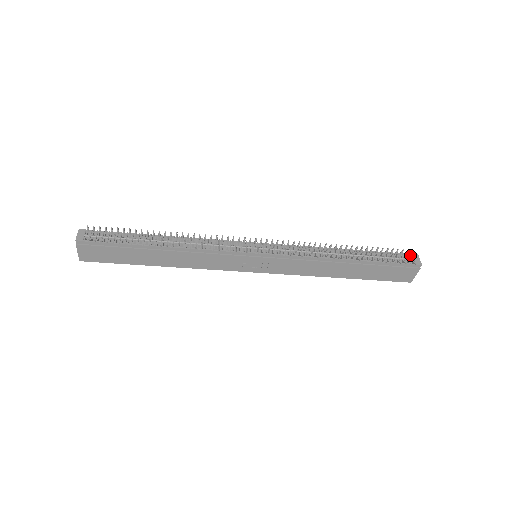
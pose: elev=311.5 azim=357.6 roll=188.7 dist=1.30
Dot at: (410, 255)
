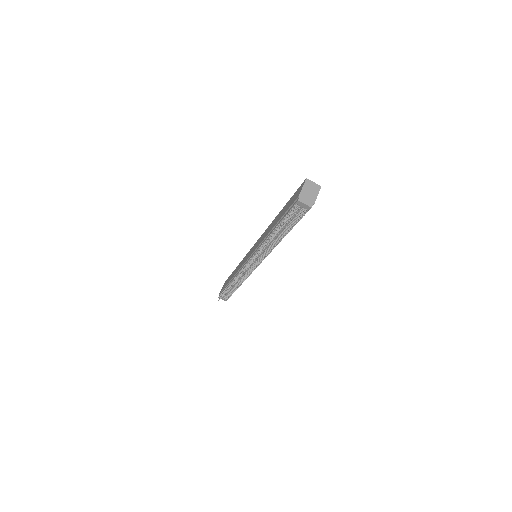
Dot at: (296, 206)
